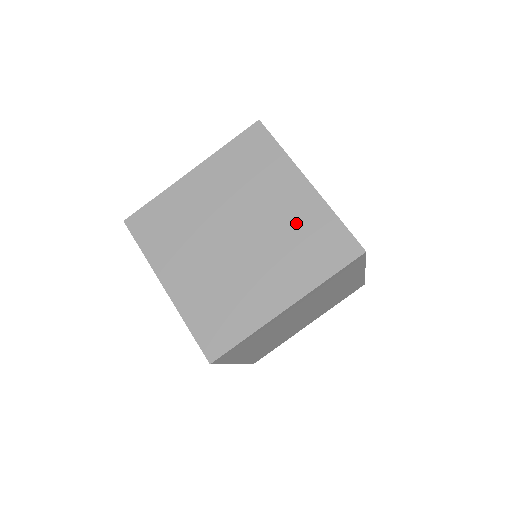
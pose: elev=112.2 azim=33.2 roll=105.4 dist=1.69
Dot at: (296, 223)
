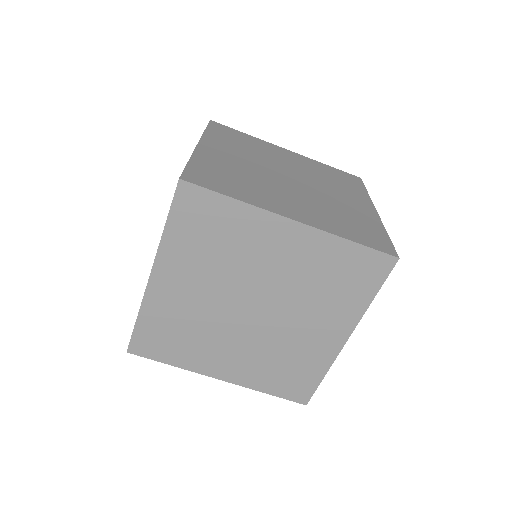
Dot at: (299, 350)
